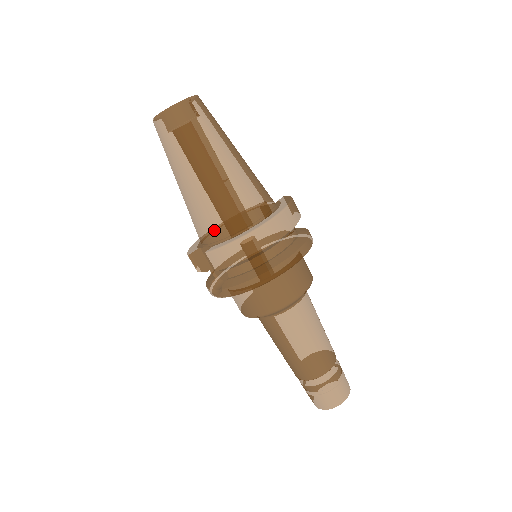
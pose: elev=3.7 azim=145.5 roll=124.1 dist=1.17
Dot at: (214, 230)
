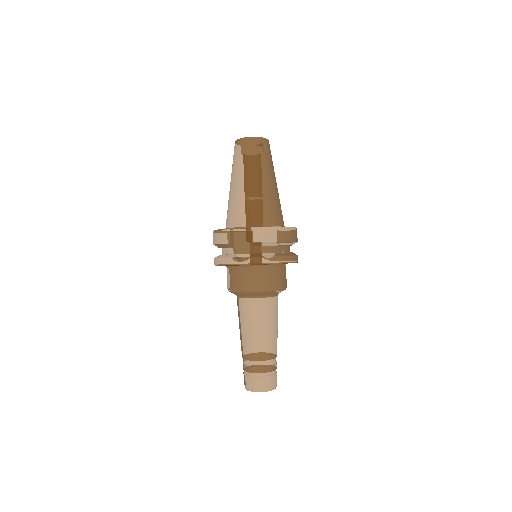
Dot at: (257, 218)
